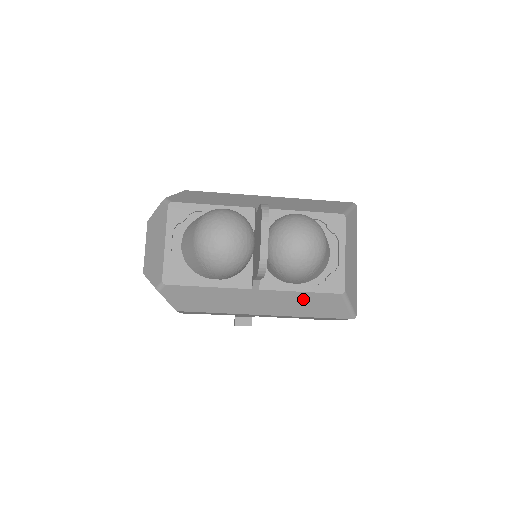
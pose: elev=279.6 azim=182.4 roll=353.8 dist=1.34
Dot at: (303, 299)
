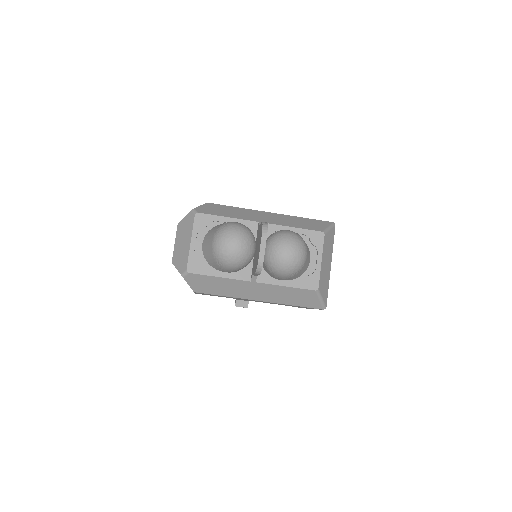
Dot at: (287, 292)
